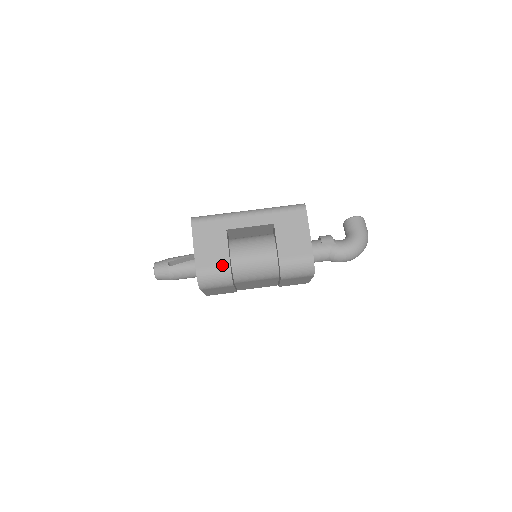
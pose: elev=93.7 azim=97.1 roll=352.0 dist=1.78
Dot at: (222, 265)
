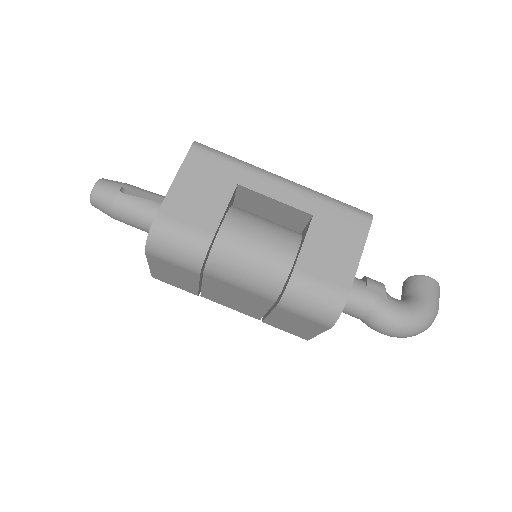
Dot at: (201, 230)
